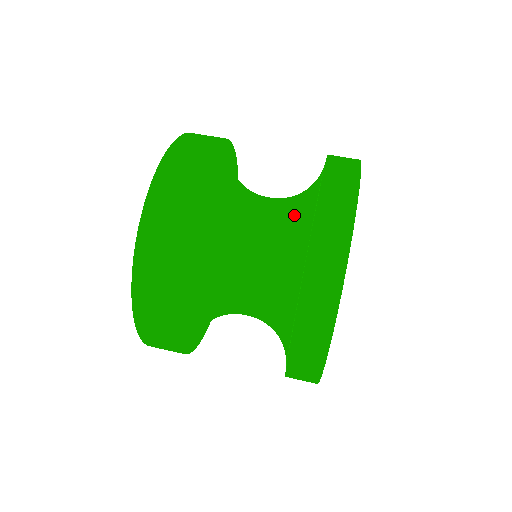
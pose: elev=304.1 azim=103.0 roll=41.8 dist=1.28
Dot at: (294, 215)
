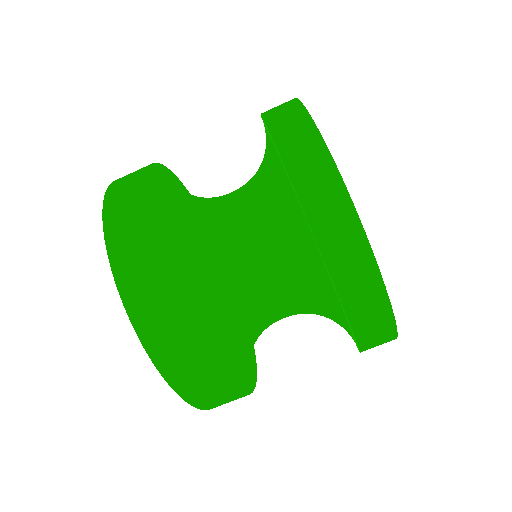
Dot at: (318, 310)
